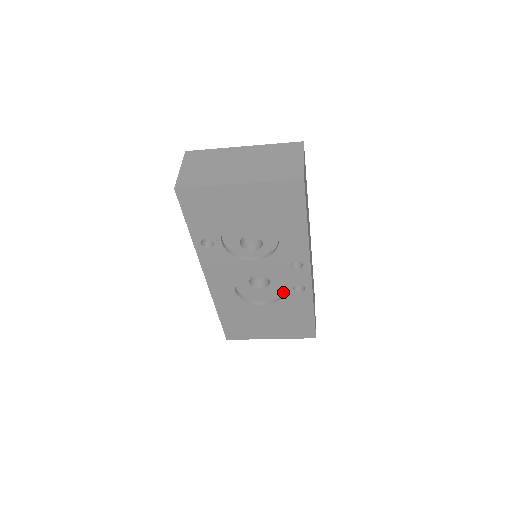
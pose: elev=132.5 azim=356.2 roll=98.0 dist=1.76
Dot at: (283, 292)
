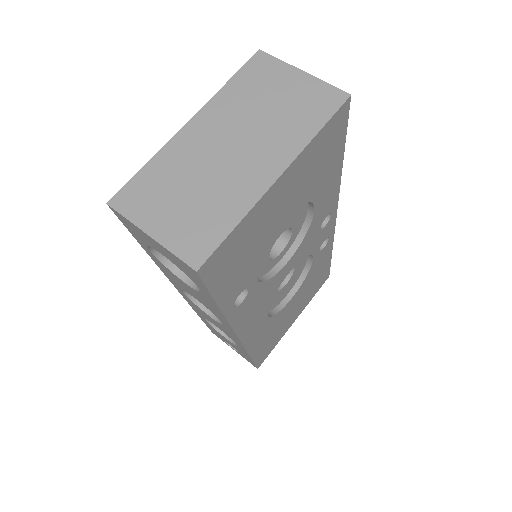
Dot at: (305, 265)
